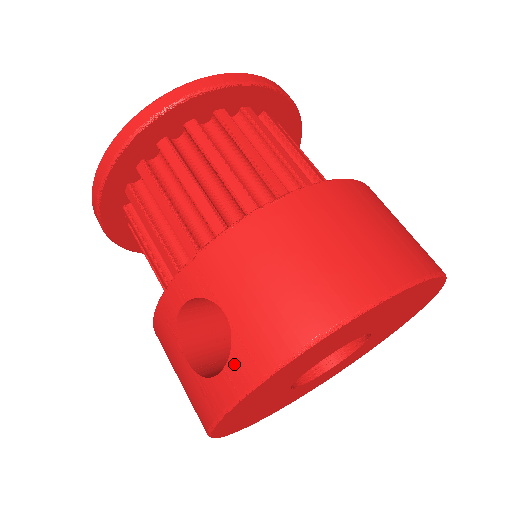
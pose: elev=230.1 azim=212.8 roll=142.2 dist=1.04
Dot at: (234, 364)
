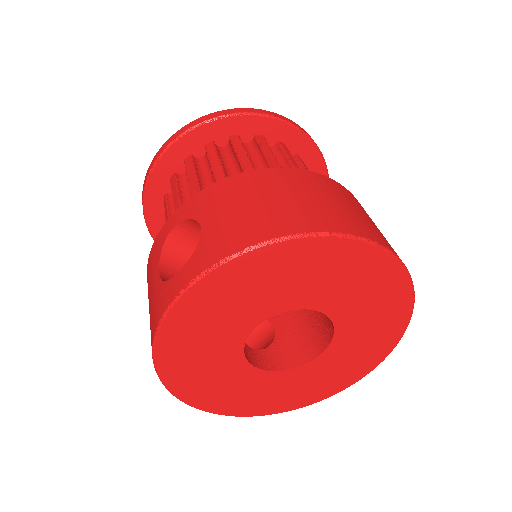
Dot at: (192, 261)
